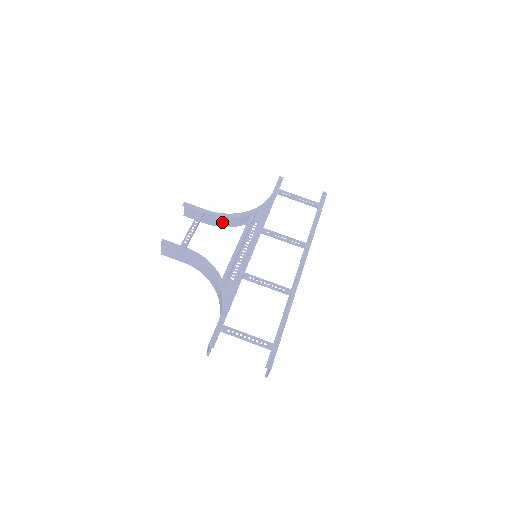
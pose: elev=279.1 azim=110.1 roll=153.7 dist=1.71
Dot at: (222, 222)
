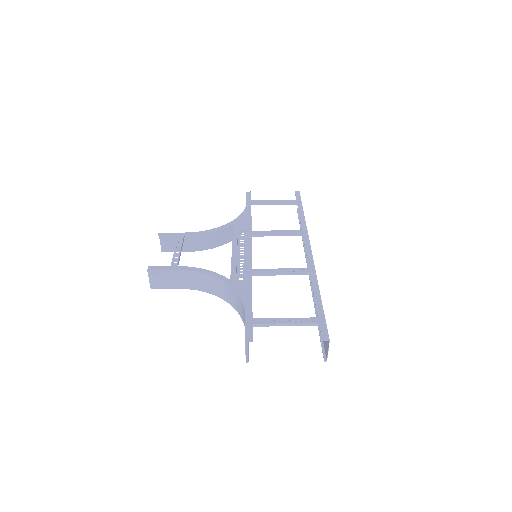
Dot at: (206, 244)
